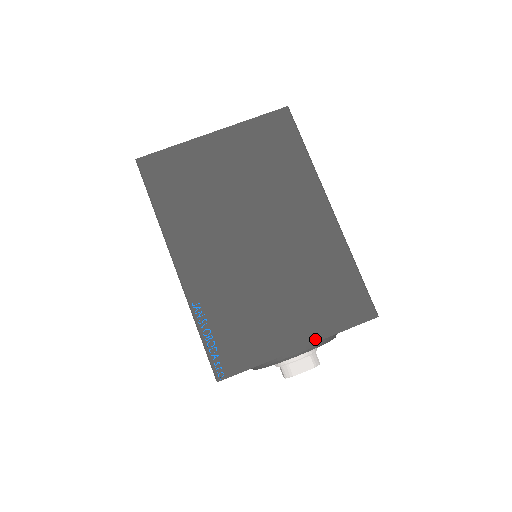
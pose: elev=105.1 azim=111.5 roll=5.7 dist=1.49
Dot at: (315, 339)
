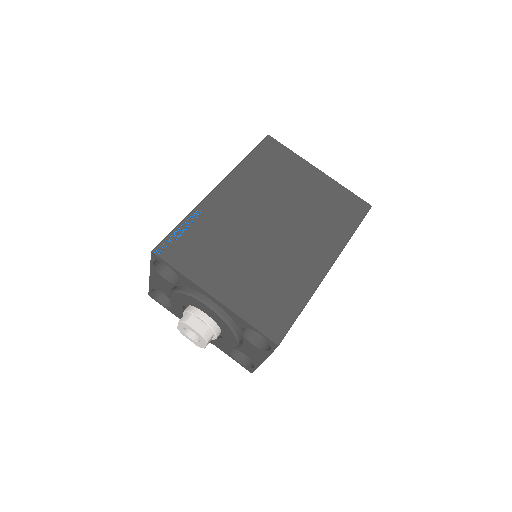
Dot at: (229, 305)
